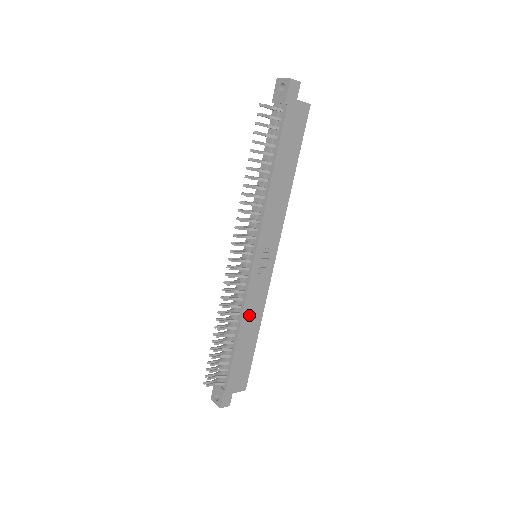
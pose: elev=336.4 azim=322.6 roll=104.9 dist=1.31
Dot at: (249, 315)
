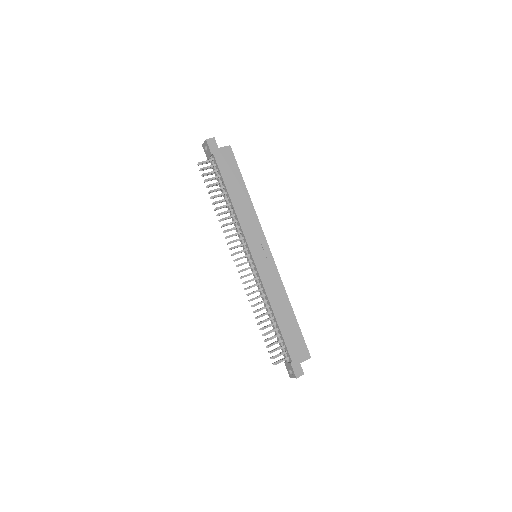
Dot at: (275, 298)
